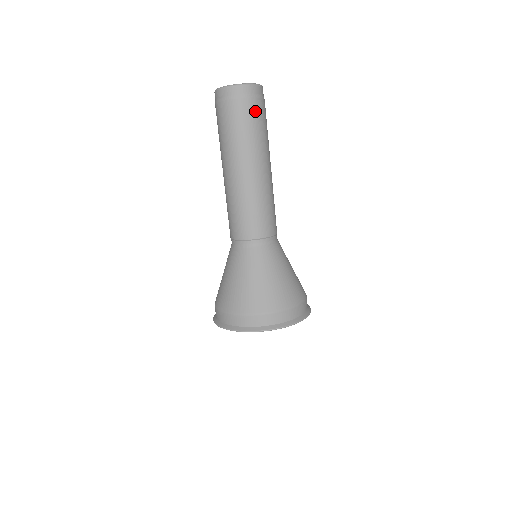
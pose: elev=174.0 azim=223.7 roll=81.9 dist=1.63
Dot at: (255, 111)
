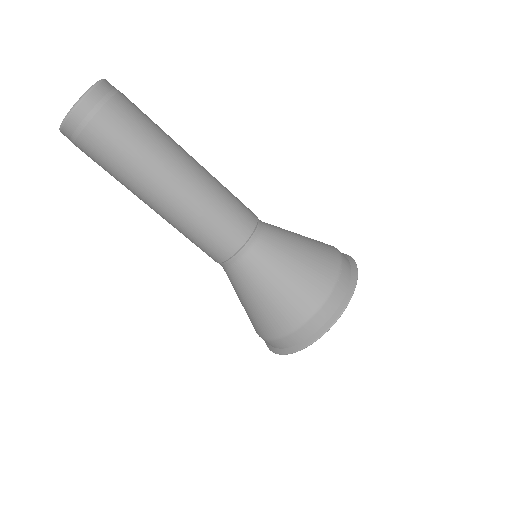
Dot at: (94, 149)
